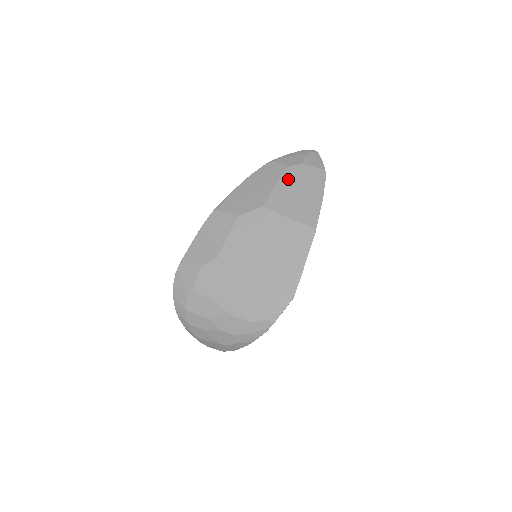
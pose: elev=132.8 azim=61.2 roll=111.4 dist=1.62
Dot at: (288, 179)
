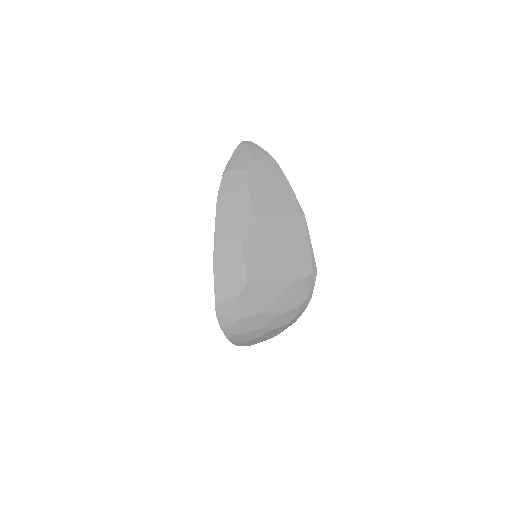
Dot at: (254, 182)
